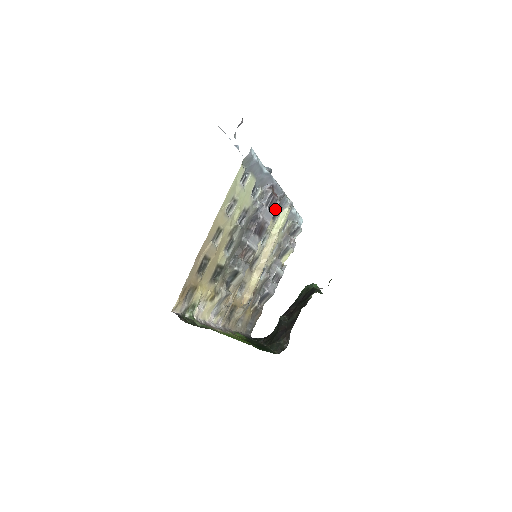
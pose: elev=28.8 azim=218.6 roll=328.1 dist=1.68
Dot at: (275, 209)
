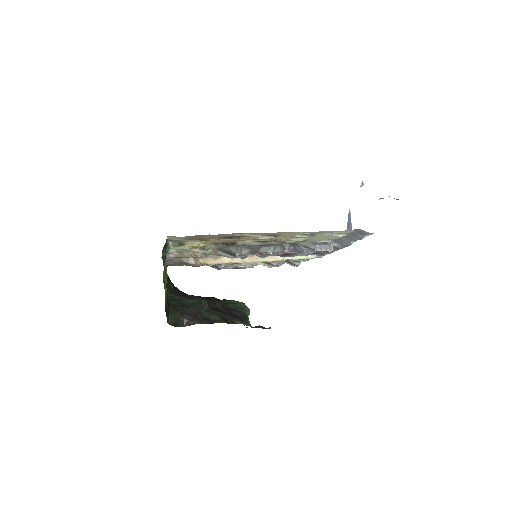
Dot at: (312, 255)
